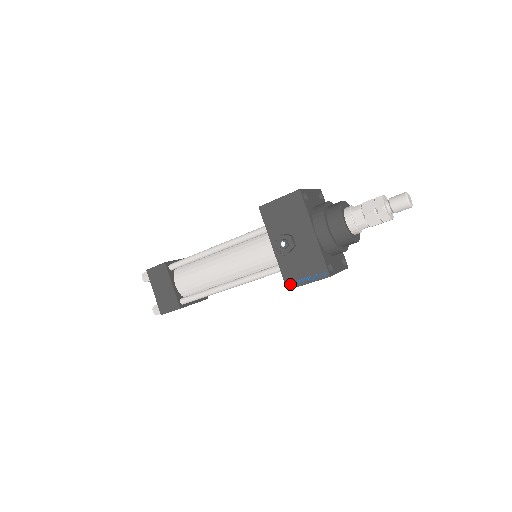
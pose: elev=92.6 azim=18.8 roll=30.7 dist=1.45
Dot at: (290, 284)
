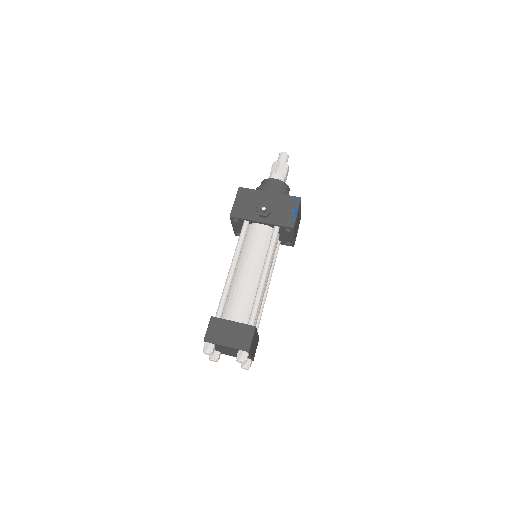
Dot at: (291, 224)
